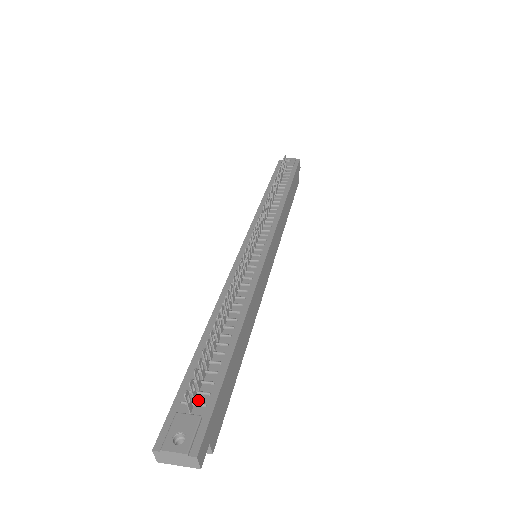
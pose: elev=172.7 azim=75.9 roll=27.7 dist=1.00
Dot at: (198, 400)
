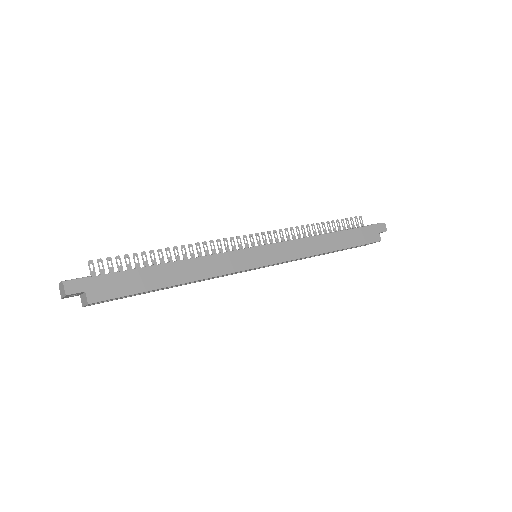
Dot at: occluded
